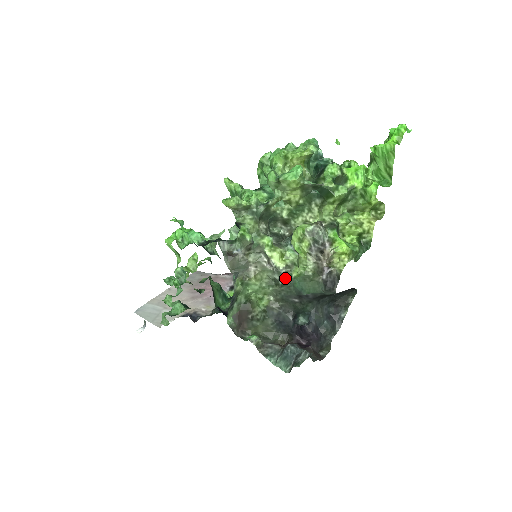
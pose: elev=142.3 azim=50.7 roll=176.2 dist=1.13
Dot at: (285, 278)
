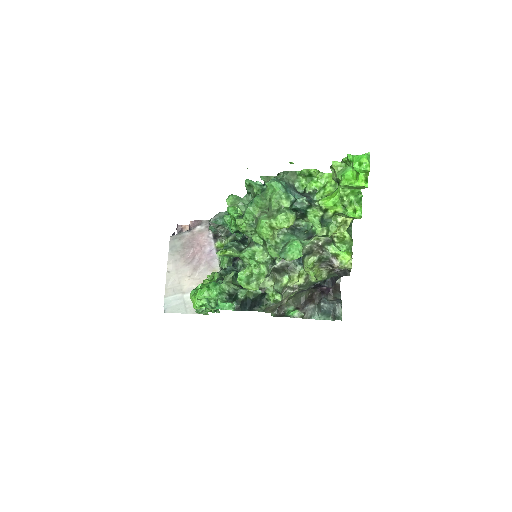
Dot at: (308, 286)
